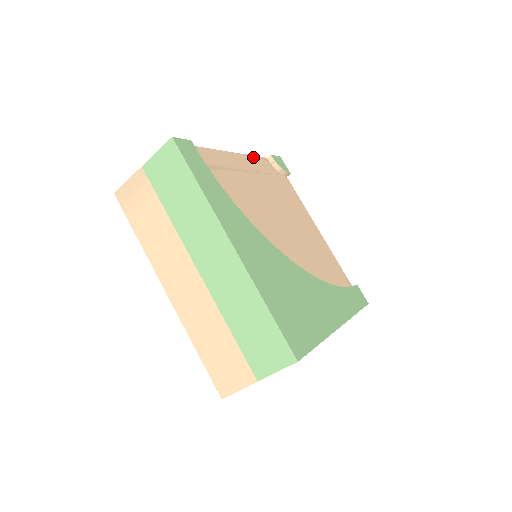
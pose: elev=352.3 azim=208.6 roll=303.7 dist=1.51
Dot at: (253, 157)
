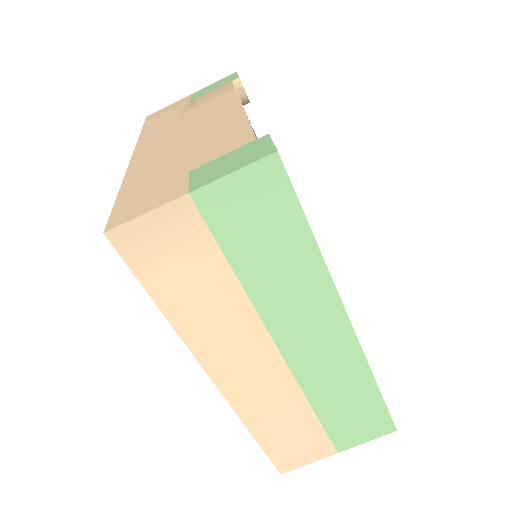
Dot at: occluded
